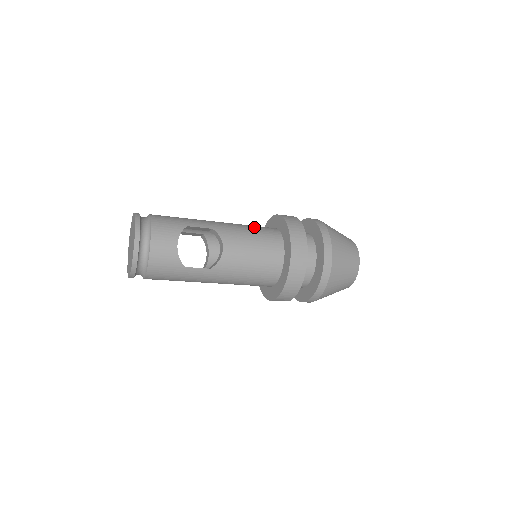
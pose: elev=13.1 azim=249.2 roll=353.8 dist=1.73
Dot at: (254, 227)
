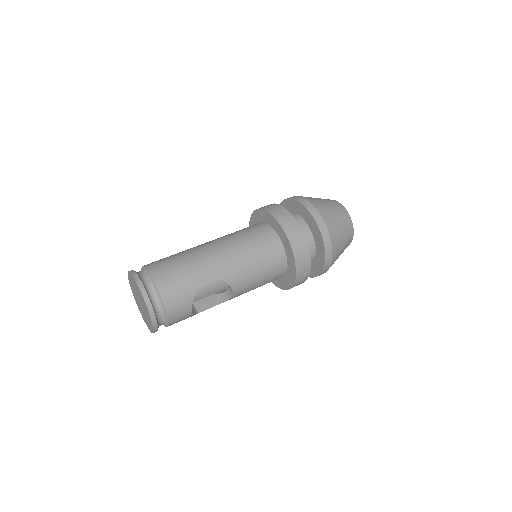
Dot at: (258, 251)
